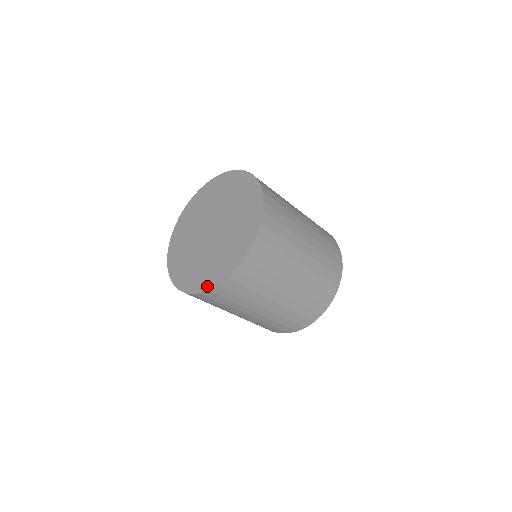
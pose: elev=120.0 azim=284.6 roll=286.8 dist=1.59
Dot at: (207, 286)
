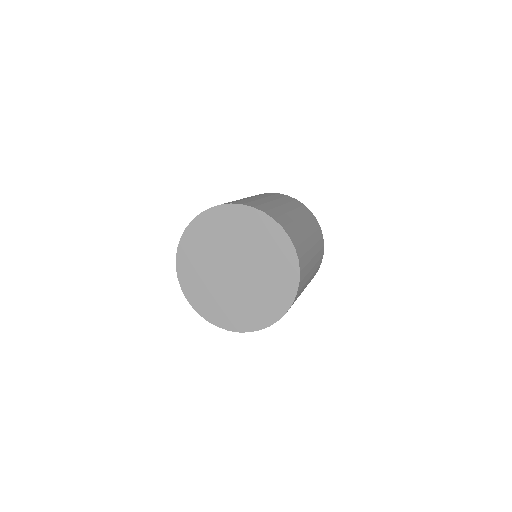
Dot at: (273, 318)
